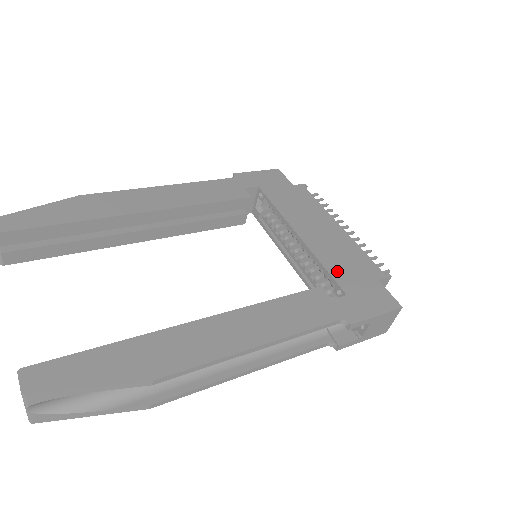
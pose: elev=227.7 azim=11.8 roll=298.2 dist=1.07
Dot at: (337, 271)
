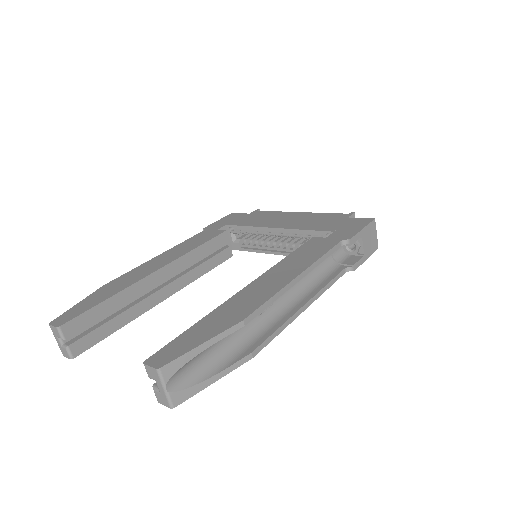
Dot at: (317, 227)
